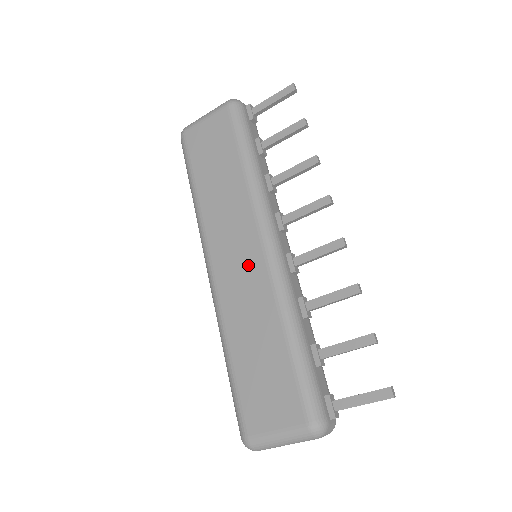
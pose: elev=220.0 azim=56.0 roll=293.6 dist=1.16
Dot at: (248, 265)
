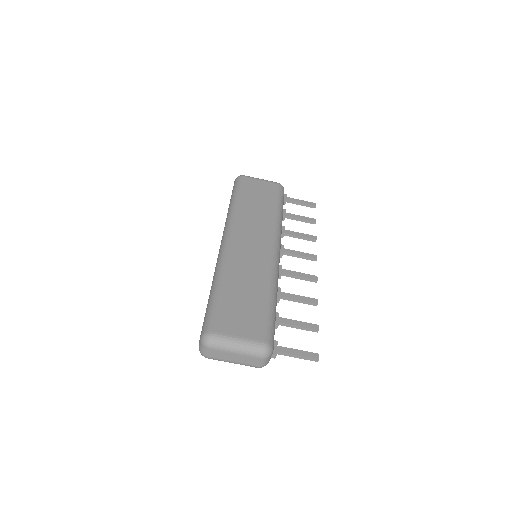
Dot at: (259, 252)
